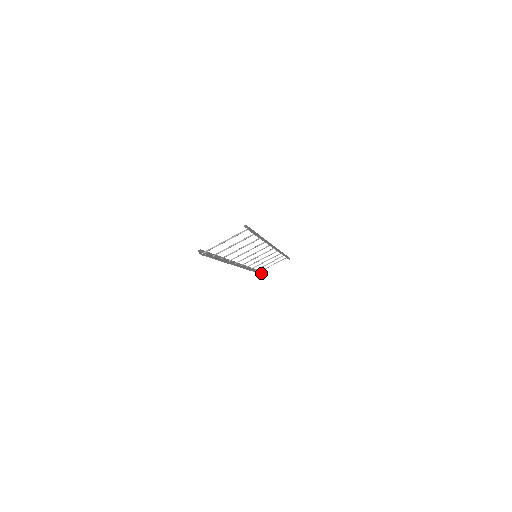
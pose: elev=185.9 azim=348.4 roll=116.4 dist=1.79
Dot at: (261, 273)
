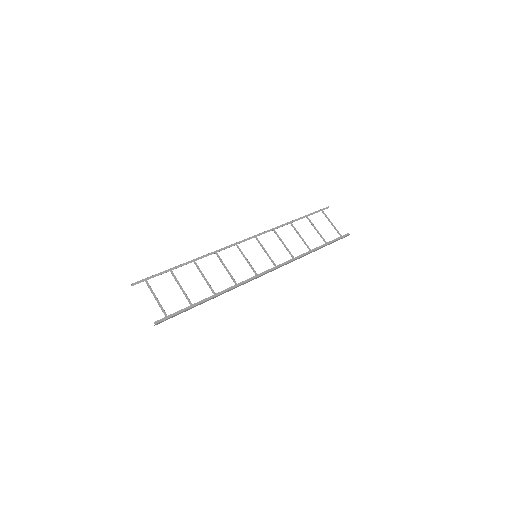
Dot at: (327, 207)
